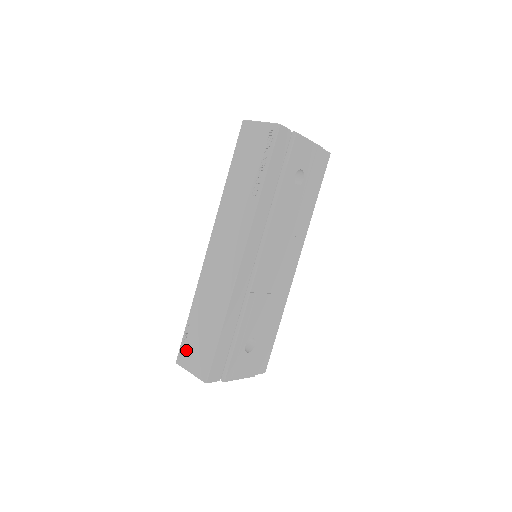
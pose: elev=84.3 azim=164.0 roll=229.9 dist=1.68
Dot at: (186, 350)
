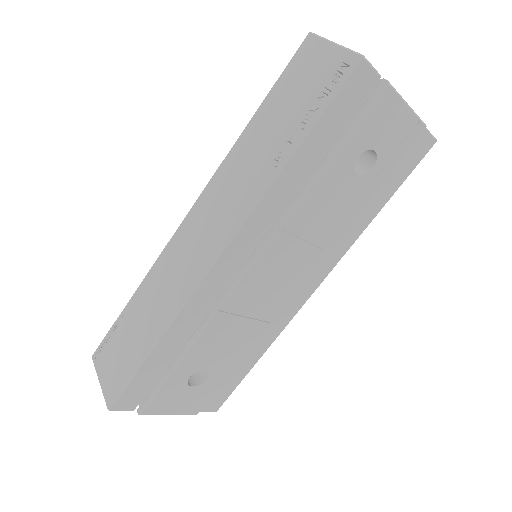
Dot at: (107, 348)
